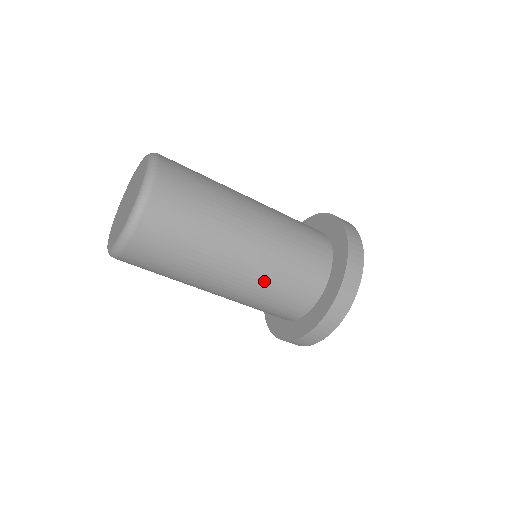
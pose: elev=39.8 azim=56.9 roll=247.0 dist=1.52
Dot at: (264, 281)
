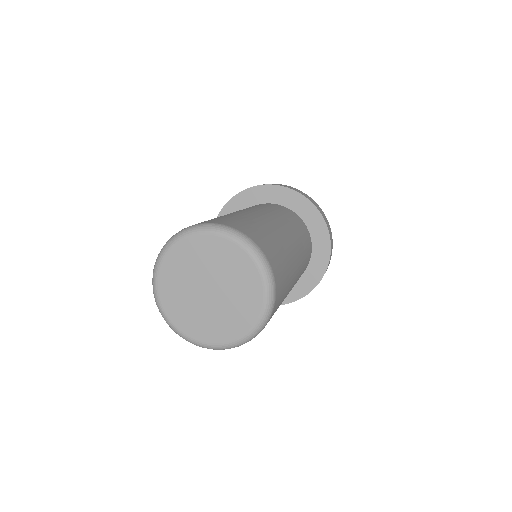
Dot at: occluded
